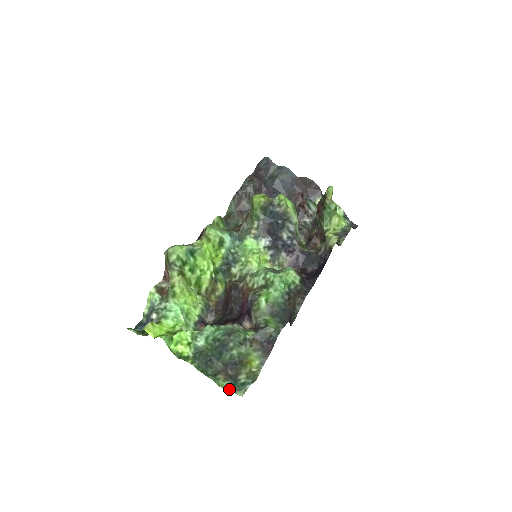
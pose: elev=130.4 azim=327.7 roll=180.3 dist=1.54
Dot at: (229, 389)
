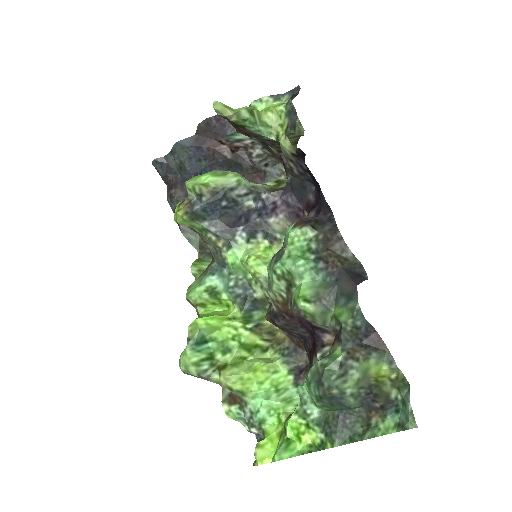
Dot at: (398, 427)
